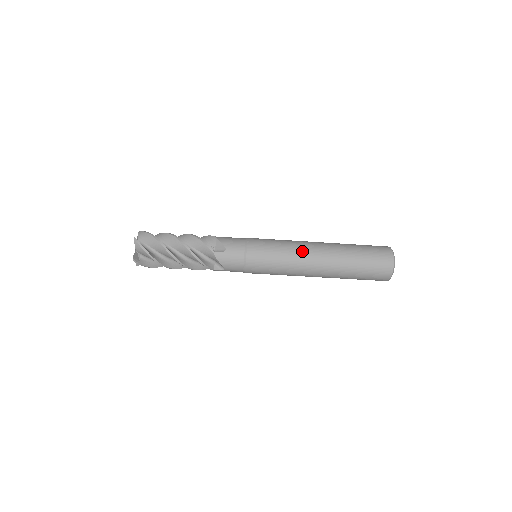
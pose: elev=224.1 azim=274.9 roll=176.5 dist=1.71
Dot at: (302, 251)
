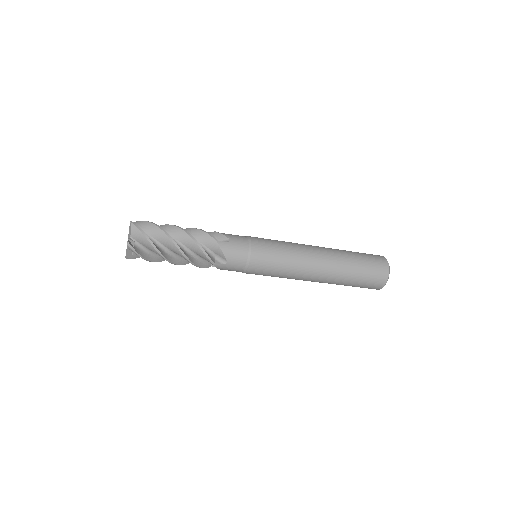
Dot at: (304, 248)
